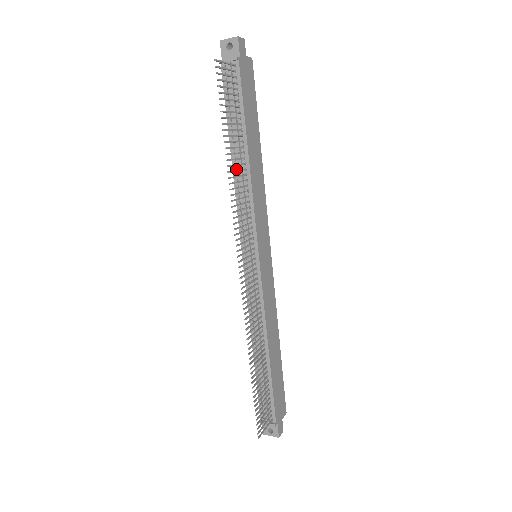
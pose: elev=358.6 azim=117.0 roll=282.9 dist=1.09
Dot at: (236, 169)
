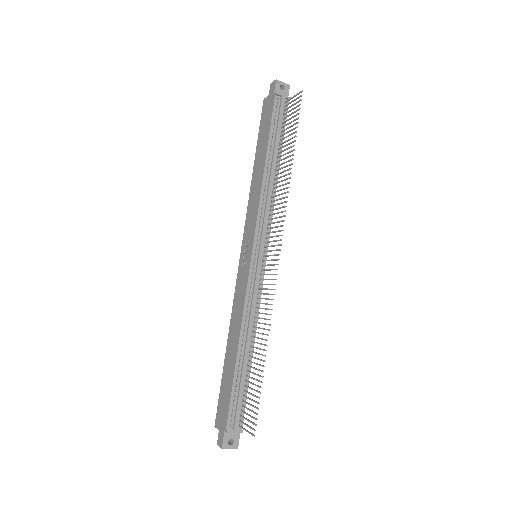
Dot at: (265, 176)
